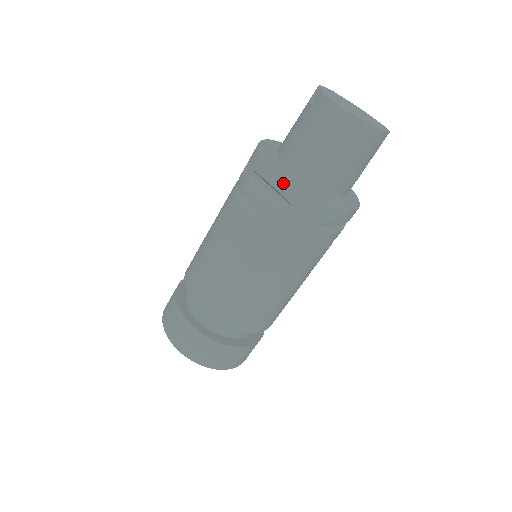
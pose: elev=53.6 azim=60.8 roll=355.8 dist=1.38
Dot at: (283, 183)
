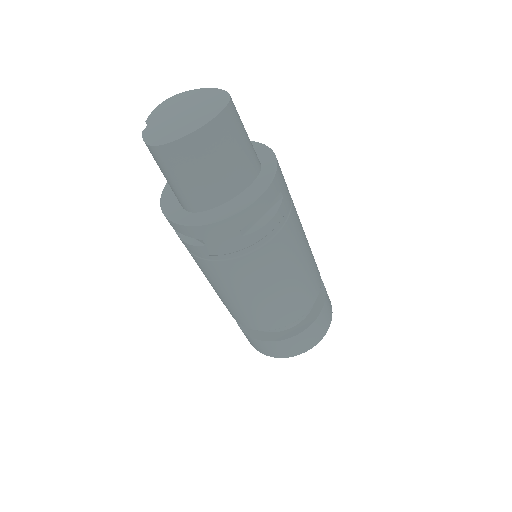
Dot at: (181, 229)
